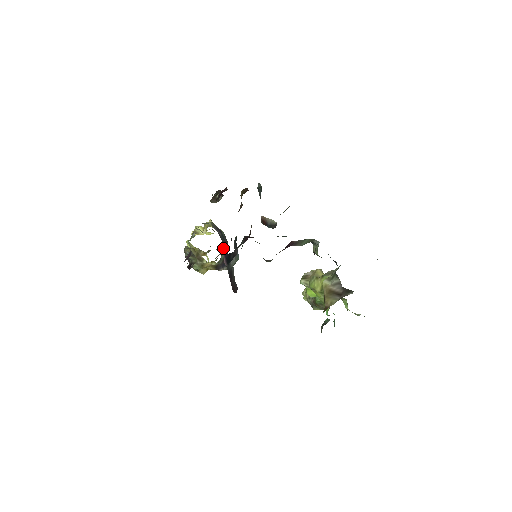
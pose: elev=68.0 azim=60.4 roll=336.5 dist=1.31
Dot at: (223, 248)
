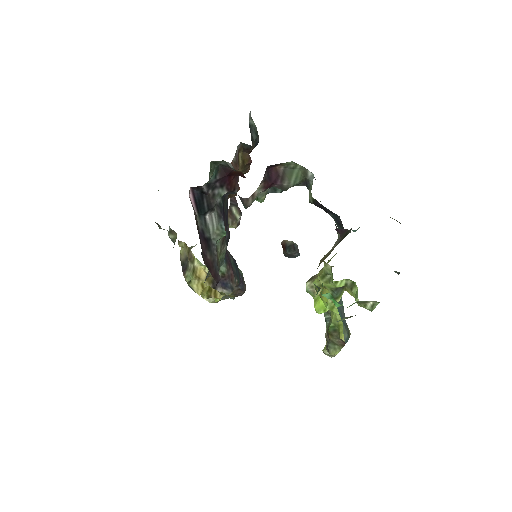
Dot at: (225, 259)
